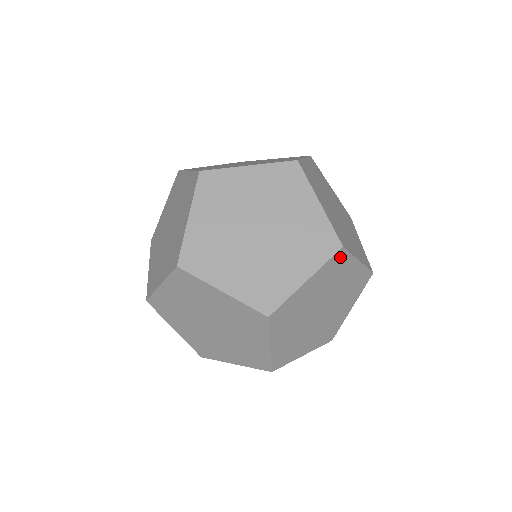
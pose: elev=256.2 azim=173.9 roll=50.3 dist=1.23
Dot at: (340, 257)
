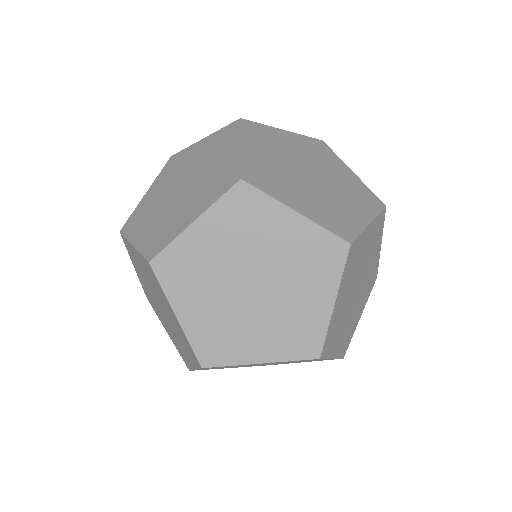
Dot at: (352, 250)
